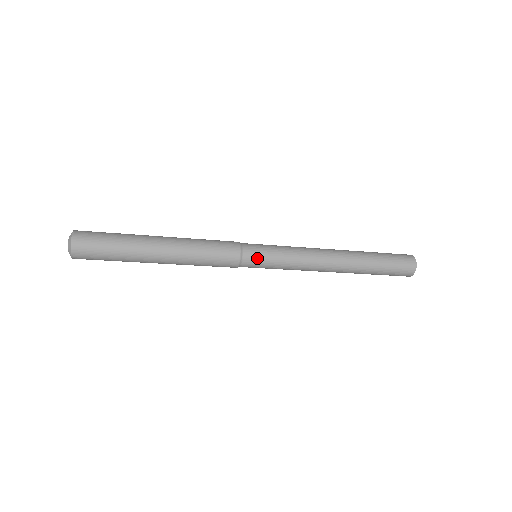
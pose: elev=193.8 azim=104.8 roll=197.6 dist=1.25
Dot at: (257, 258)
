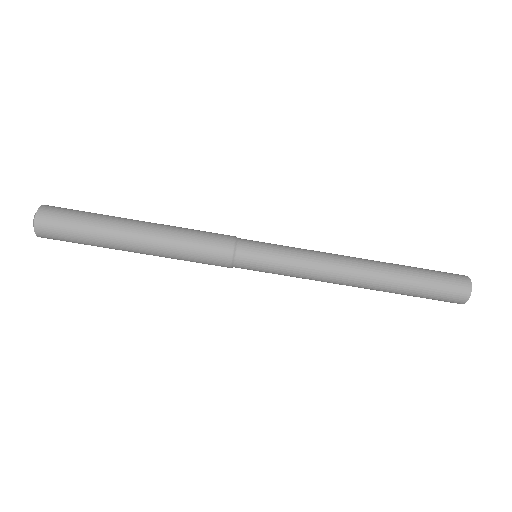
Dot at: (254, 256)
